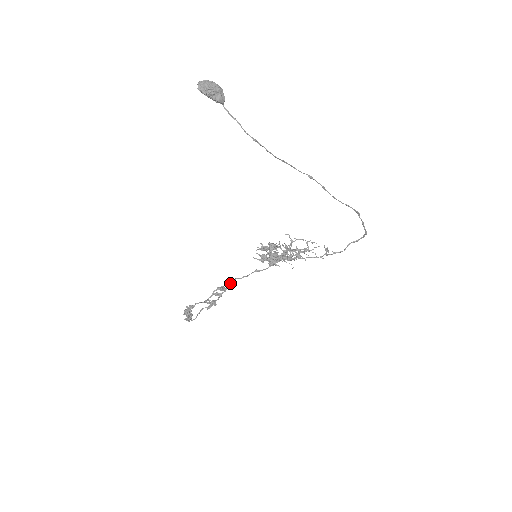
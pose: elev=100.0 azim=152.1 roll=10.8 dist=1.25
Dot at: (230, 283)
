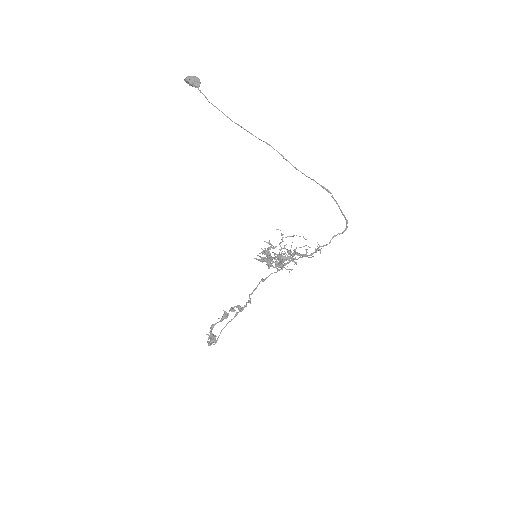
Dot at: (247, 302)
